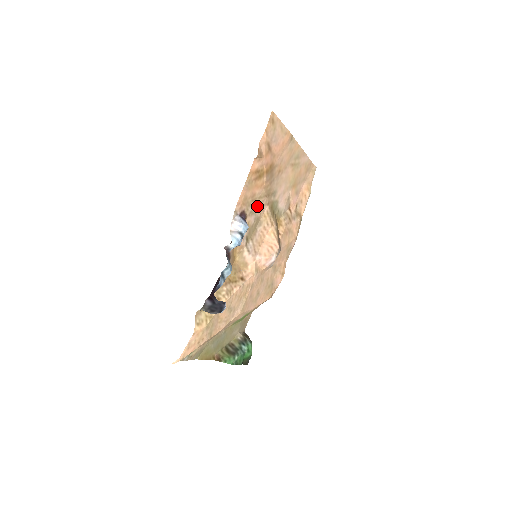
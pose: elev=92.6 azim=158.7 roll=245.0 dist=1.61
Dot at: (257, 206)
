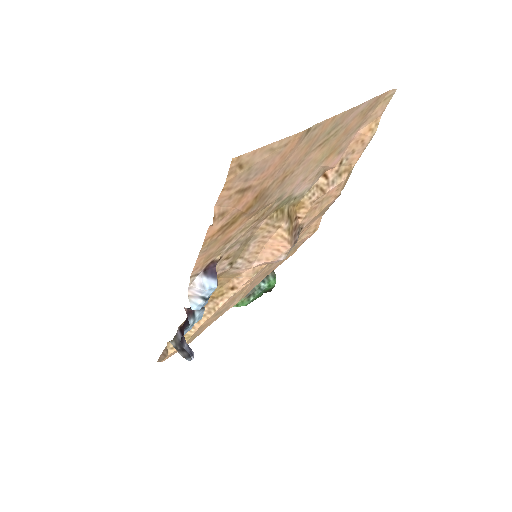
Dot at: (240, 236)
